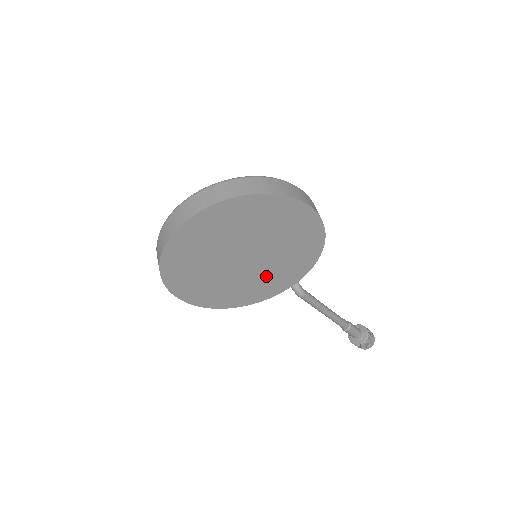
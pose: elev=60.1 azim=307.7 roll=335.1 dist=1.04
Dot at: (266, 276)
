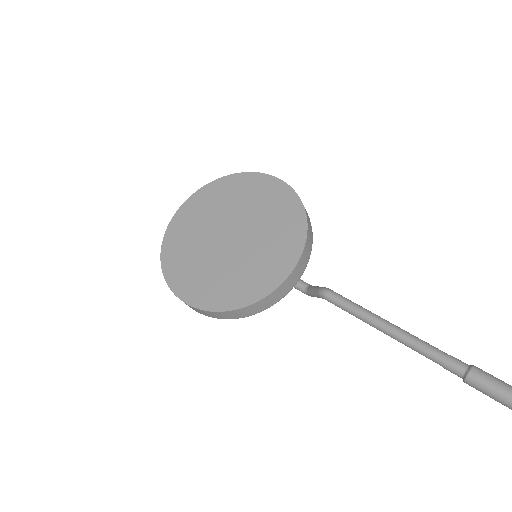
Dot at: (259, 256)
